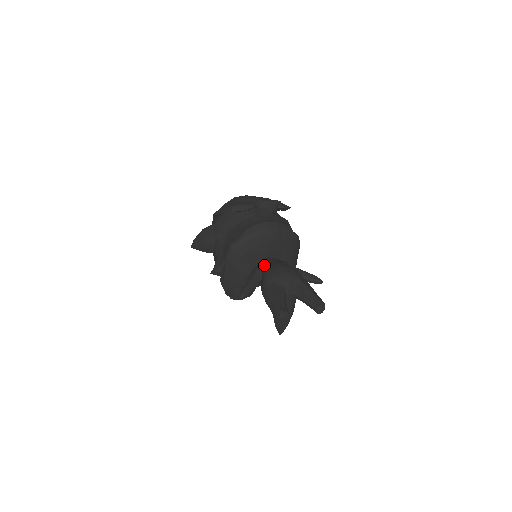
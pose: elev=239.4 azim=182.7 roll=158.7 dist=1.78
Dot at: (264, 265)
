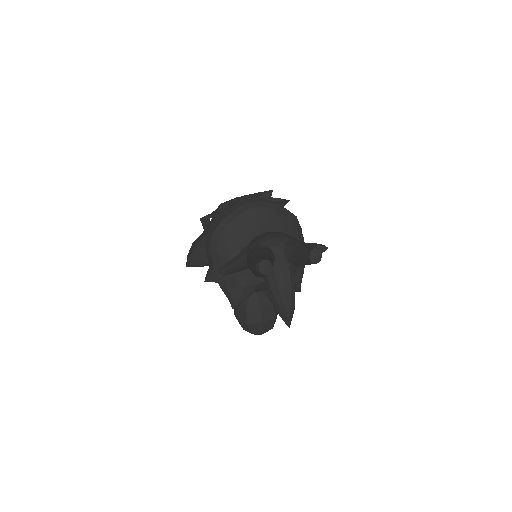
Dot at: occluded
